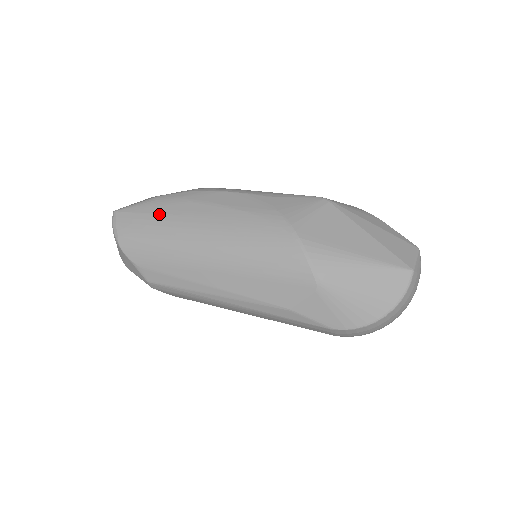
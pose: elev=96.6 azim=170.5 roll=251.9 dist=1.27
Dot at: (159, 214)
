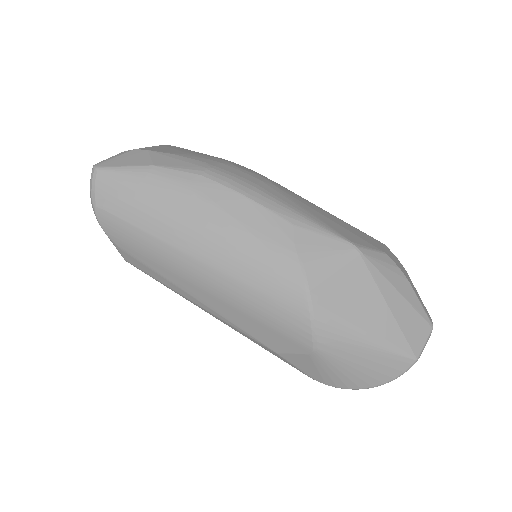
Dot at: (152, 198)
